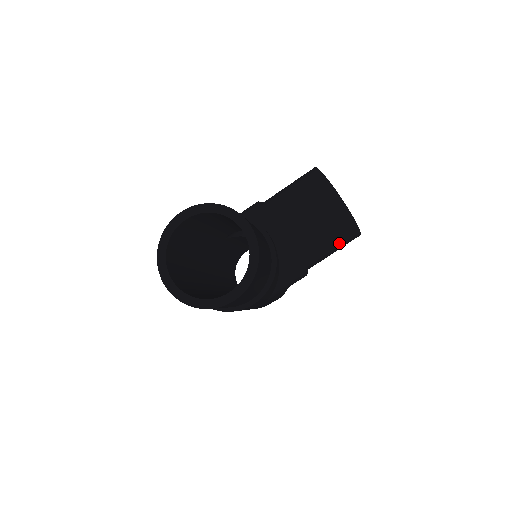
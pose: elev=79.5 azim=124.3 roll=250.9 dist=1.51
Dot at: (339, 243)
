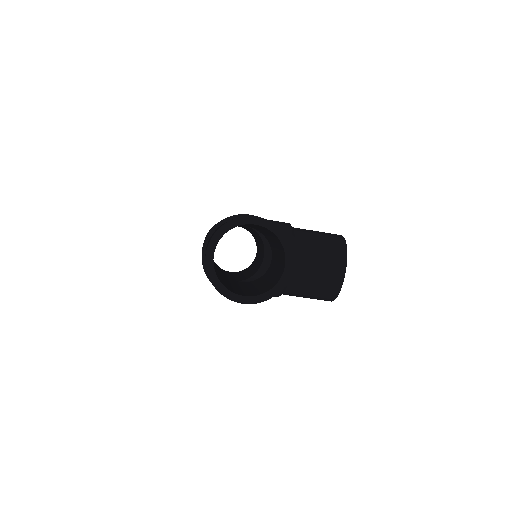
Dot at: (315, 298)
